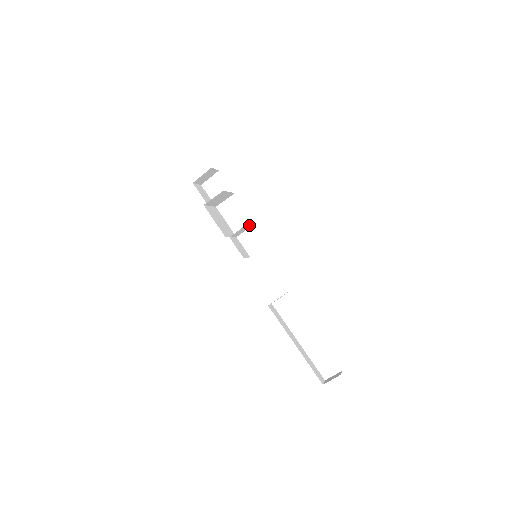
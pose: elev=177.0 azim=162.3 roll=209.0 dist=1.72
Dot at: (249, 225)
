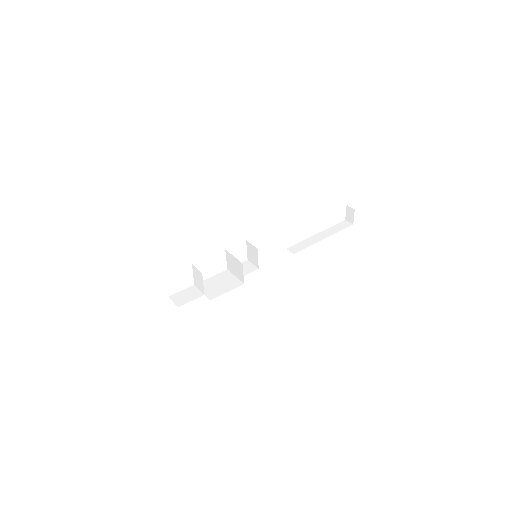
Dot at: (229, 257)
